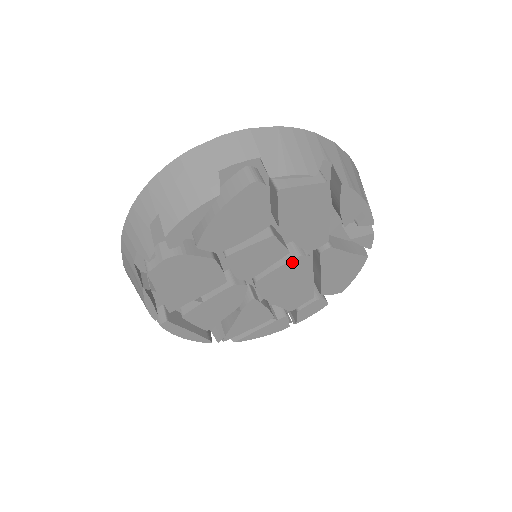
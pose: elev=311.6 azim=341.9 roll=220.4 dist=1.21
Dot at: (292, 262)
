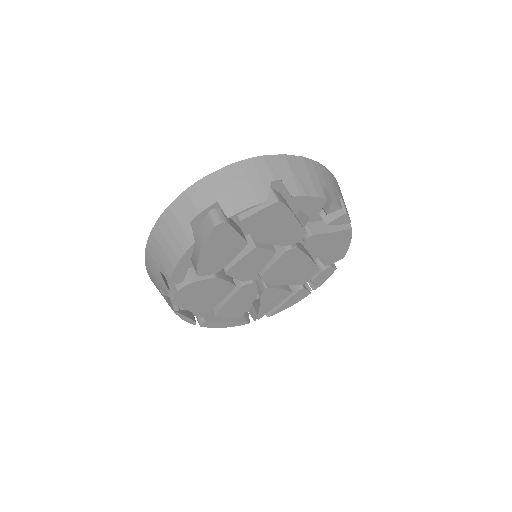
Dot at: (283, 256)
